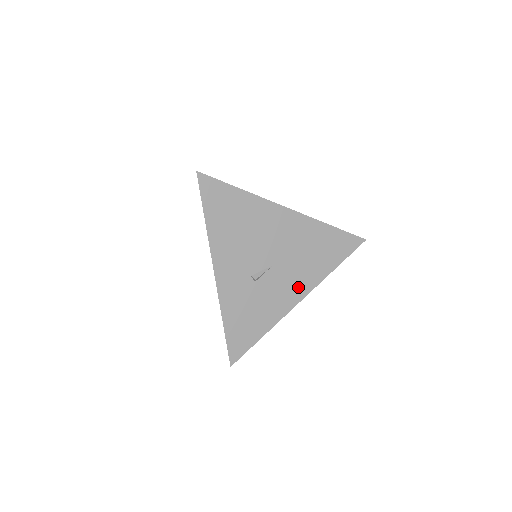
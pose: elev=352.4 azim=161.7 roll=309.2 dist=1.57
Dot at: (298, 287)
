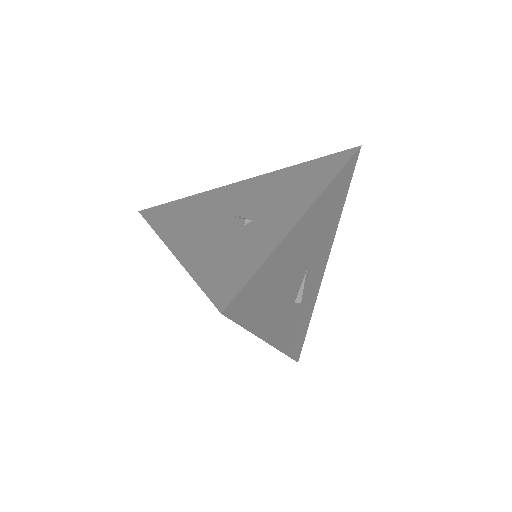
Dot at: (324, 256)
